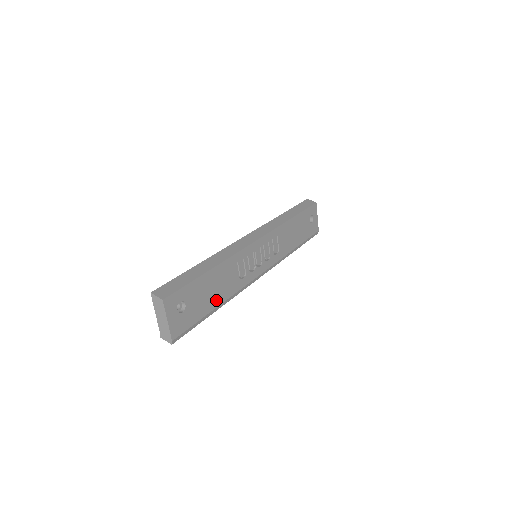
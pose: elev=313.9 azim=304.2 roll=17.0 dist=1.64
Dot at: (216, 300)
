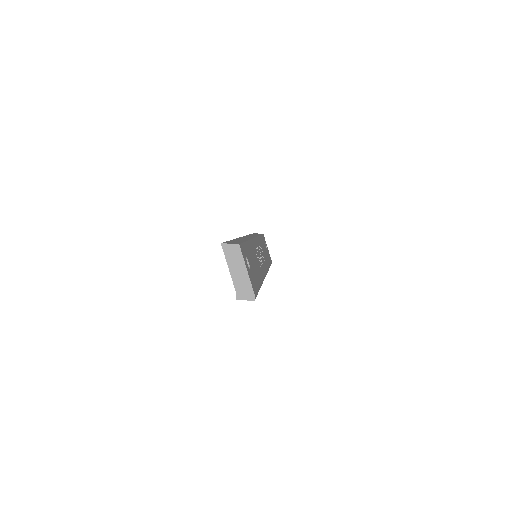
Dot at: (258, 276)
